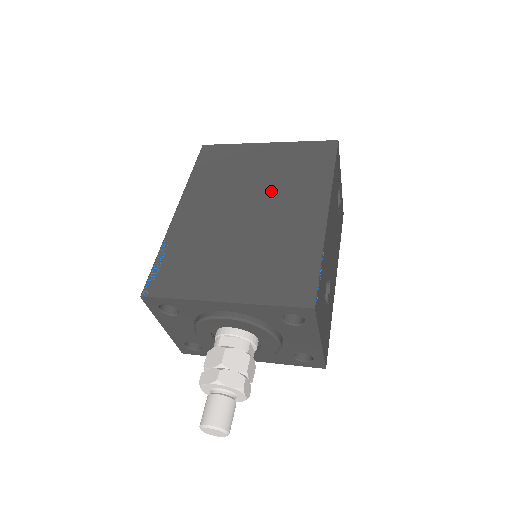
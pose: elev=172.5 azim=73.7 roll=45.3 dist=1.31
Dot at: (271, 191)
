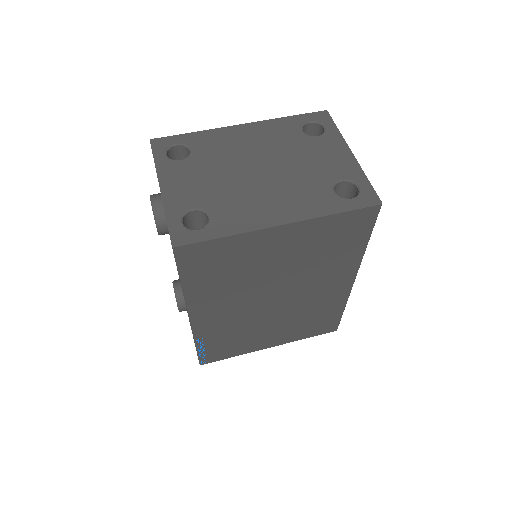
Dot at: (297, 279)
